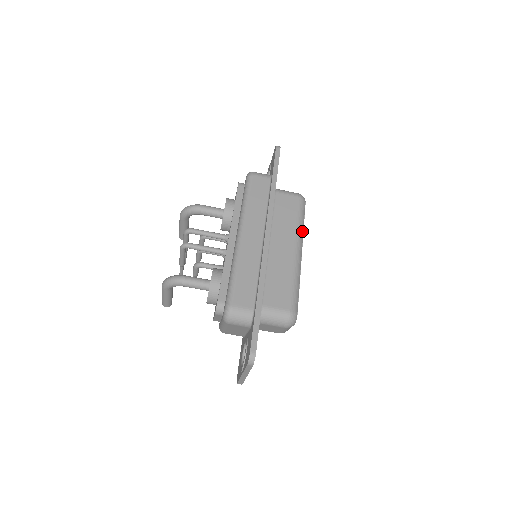
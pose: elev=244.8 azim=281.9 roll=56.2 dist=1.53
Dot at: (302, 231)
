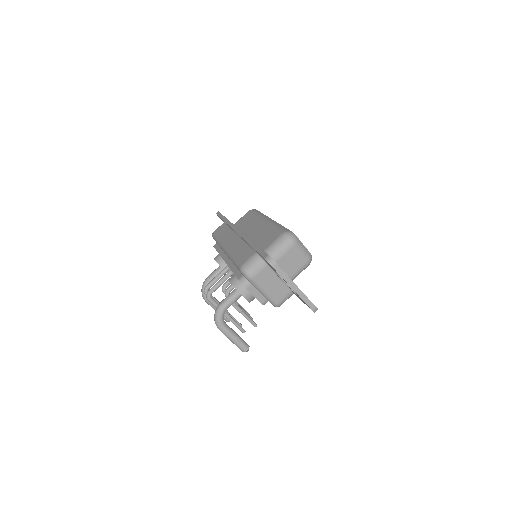
Dot at: (263, 215)
